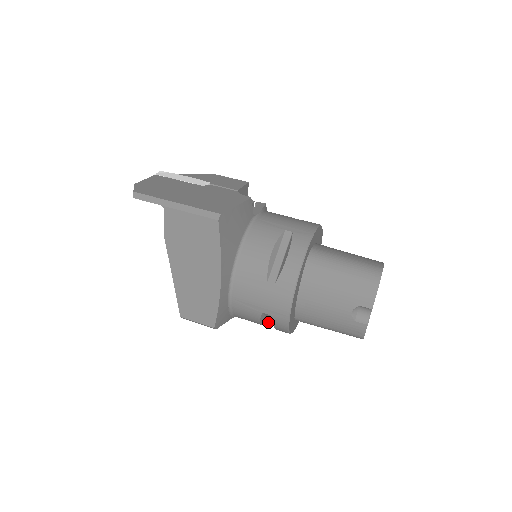
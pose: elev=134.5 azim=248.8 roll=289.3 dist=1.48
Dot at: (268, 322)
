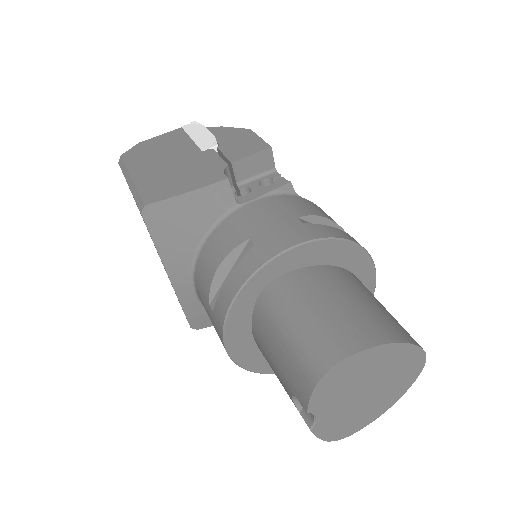
Dot at: occluded
